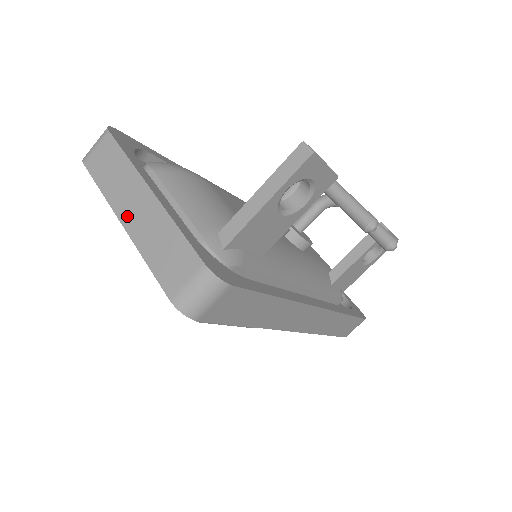
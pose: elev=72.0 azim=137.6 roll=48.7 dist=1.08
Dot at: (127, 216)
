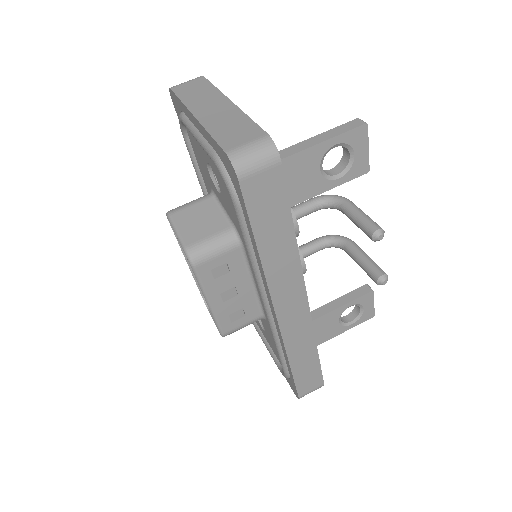
Dot at: (201, 111)
